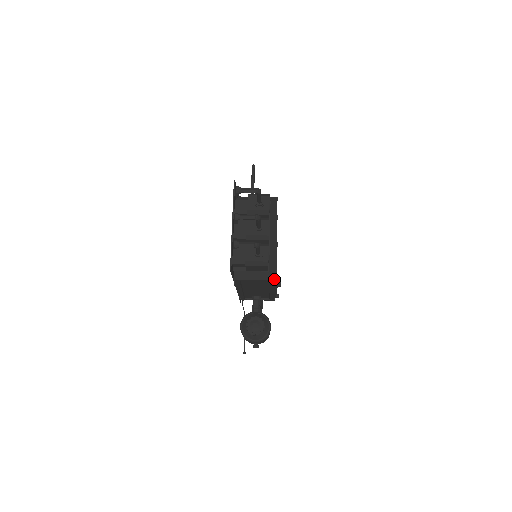
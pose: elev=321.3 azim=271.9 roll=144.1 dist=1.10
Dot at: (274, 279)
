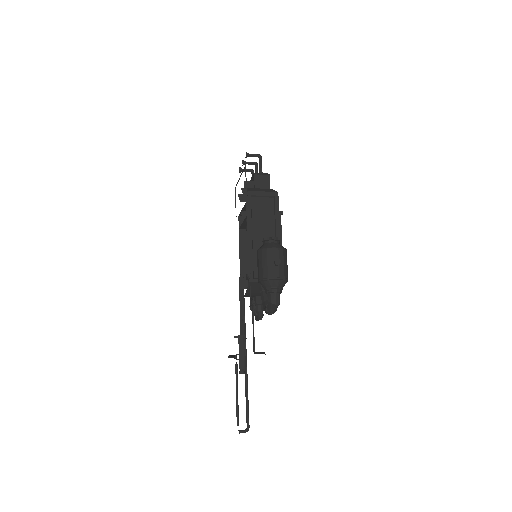
Dot at: (276, 192)
